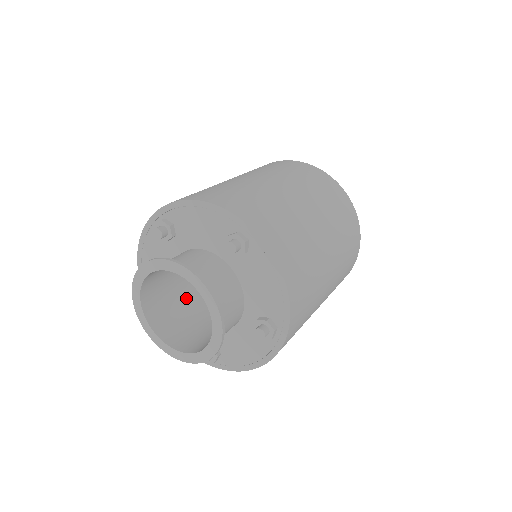
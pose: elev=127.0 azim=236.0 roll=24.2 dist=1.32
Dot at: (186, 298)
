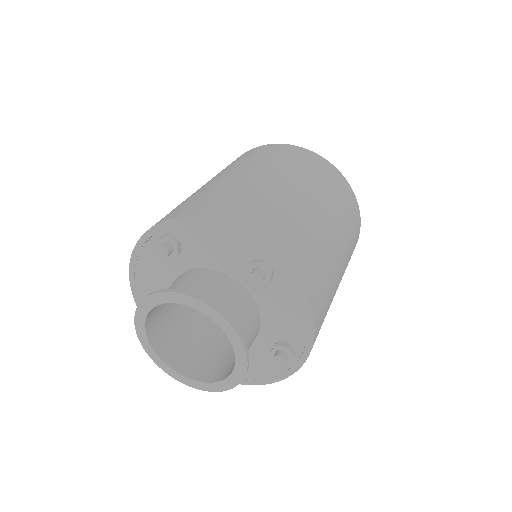
Dot at: (186, 310)
